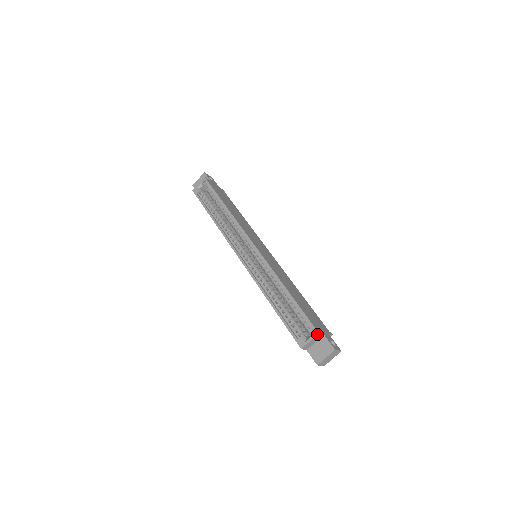
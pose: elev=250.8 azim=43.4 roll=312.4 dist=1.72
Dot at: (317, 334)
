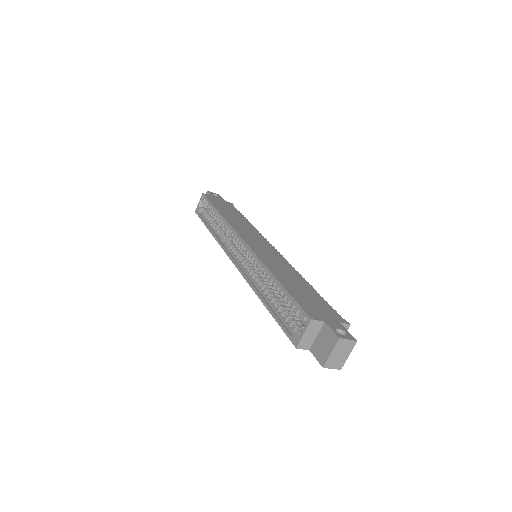
Dot at: (309, 321)
